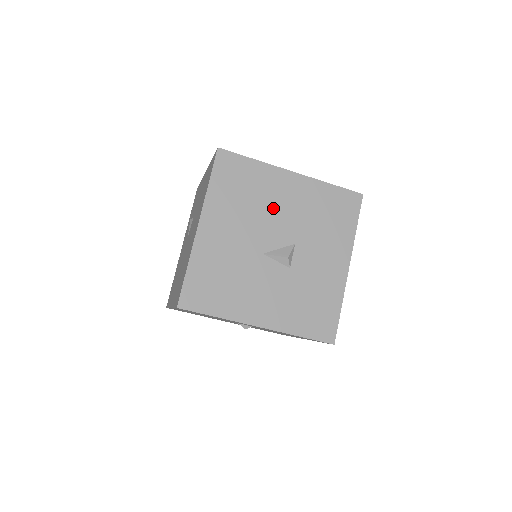
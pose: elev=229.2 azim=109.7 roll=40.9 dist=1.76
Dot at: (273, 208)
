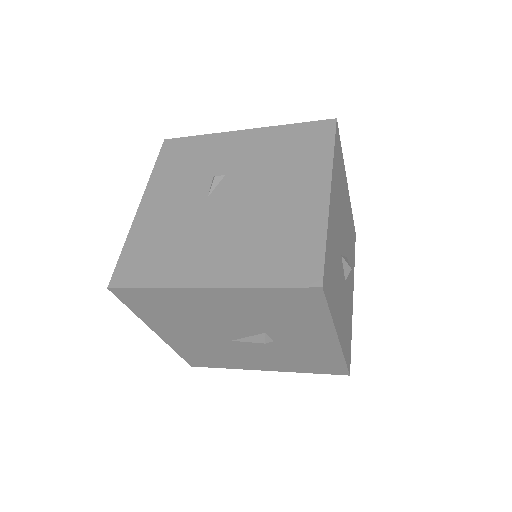
Dot at: (344, 211)
